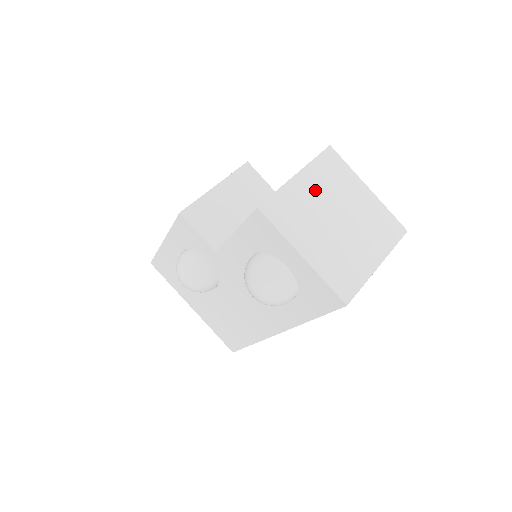
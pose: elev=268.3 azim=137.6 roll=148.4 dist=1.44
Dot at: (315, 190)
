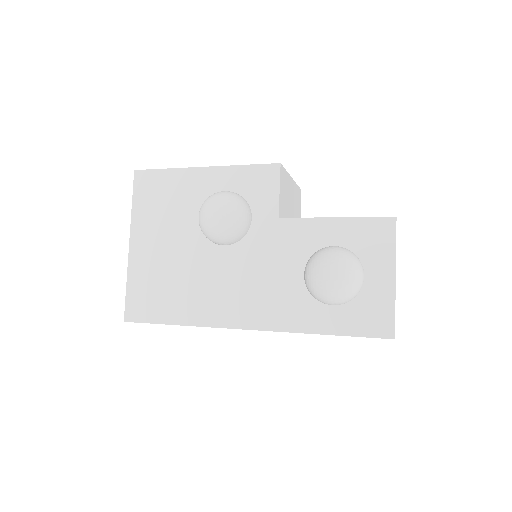
Dot at: occluded
